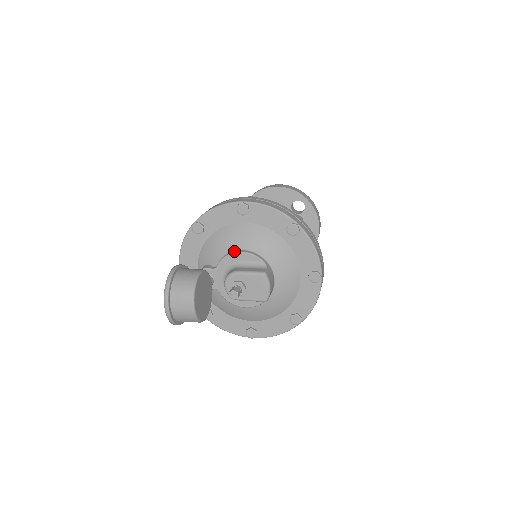
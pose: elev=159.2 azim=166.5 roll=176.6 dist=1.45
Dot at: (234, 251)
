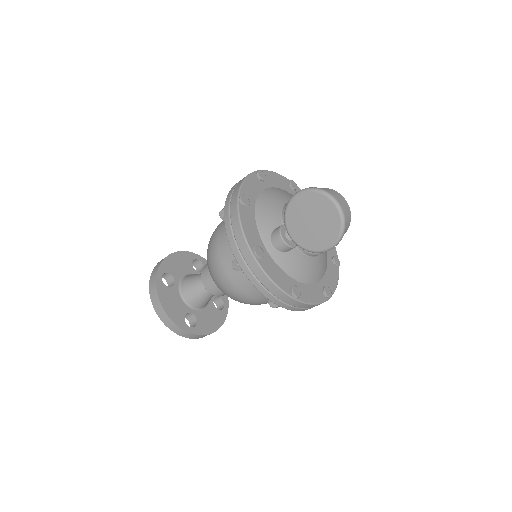
Dot at: (286, 204)
